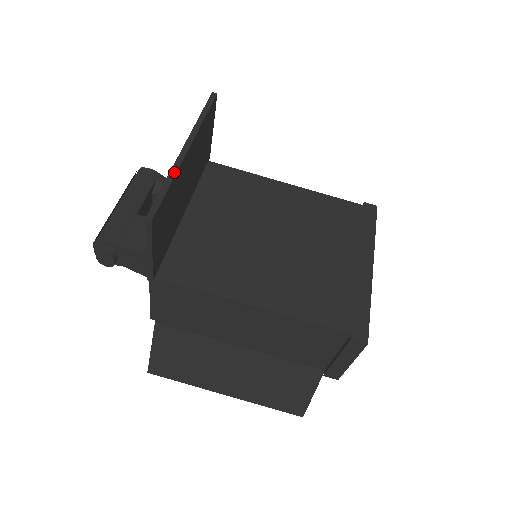
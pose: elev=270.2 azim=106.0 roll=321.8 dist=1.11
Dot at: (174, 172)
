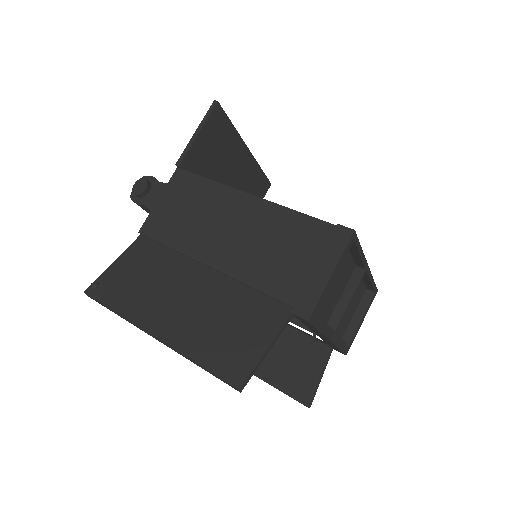
Dot at: (237, 132)
